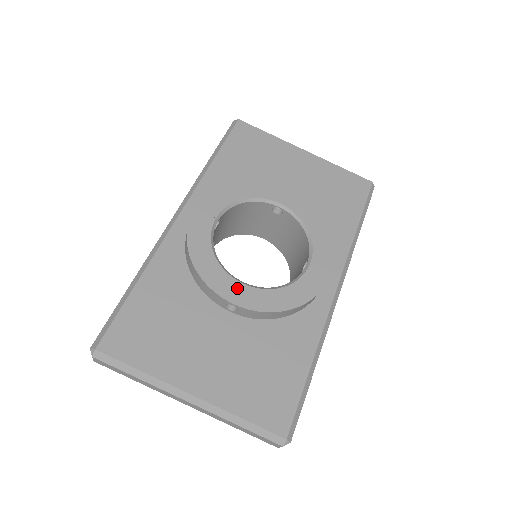
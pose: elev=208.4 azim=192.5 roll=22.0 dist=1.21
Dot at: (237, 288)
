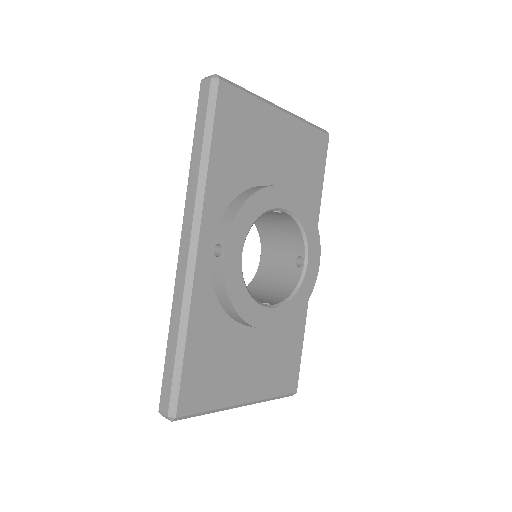
Dot at: (269, 315)
